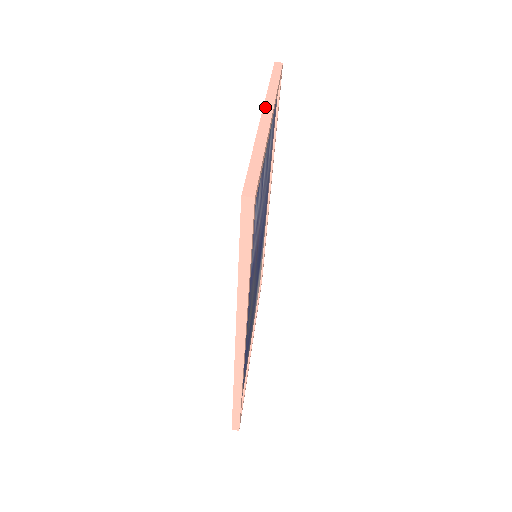
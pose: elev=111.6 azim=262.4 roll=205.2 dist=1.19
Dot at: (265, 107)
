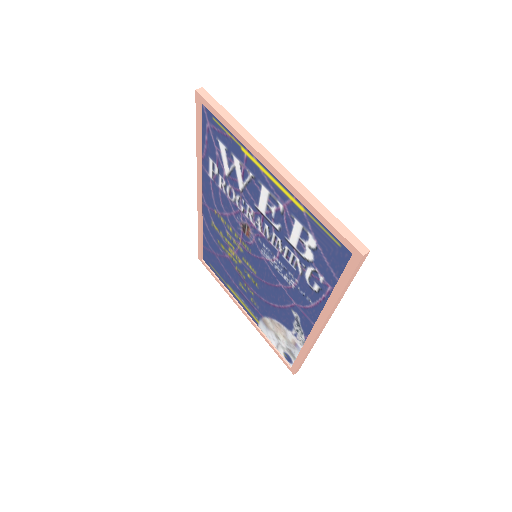
Dot at: (264, 155)
